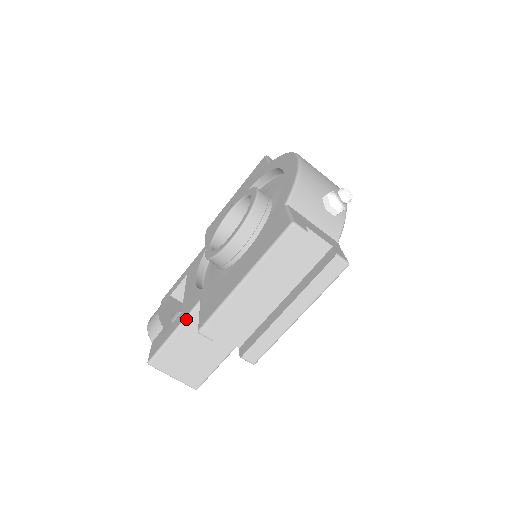
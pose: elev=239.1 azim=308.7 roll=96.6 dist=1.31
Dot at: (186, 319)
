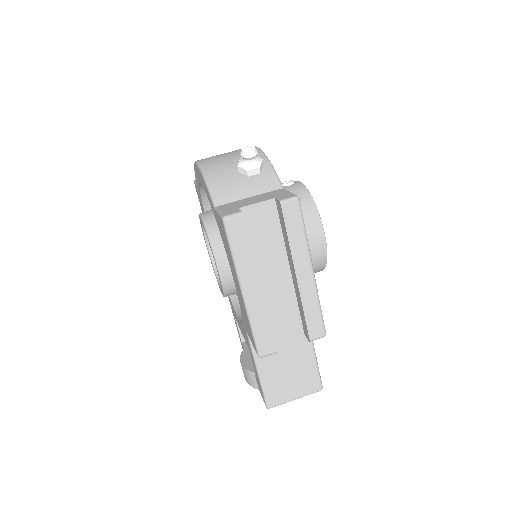
Dot at: (253, 353)
